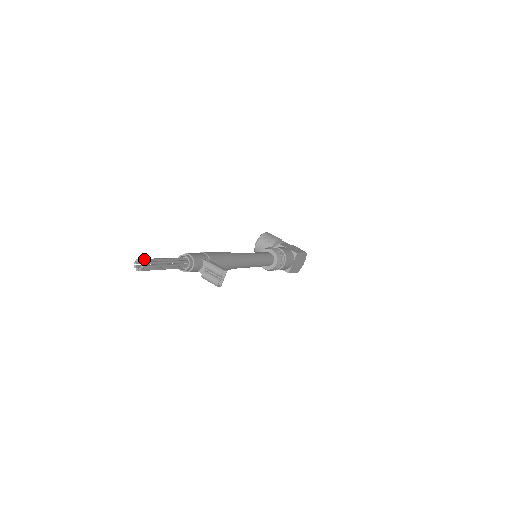
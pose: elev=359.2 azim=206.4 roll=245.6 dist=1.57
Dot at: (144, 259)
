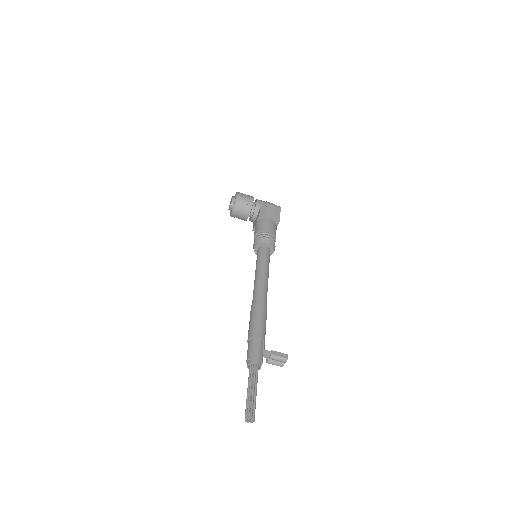
Dot at: (252, 414)
